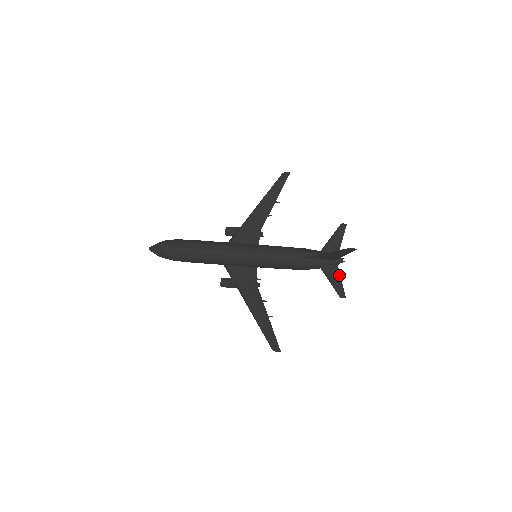
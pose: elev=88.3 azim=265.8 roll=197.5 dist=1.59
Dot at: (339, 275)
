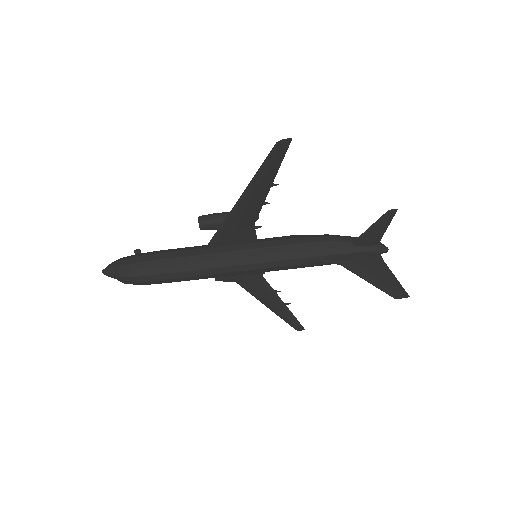
Dot at: occluded
